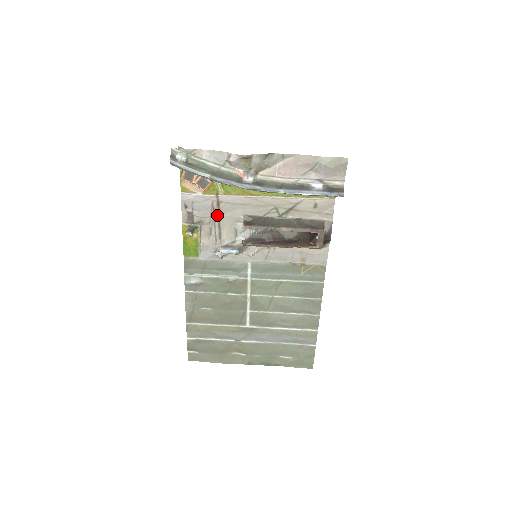
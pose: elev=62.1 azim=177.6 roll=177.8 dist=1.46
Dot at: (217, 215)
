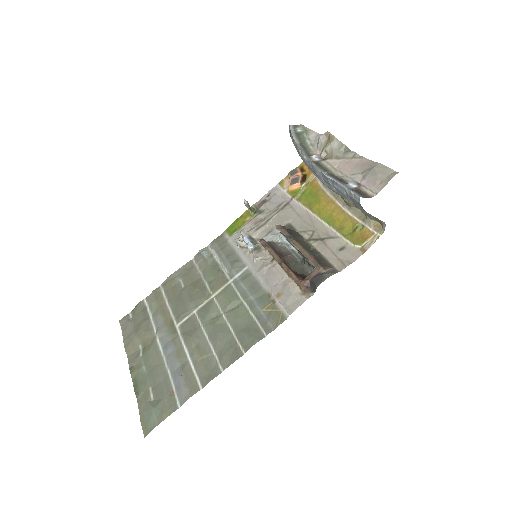
Dot at: (276, 213)
